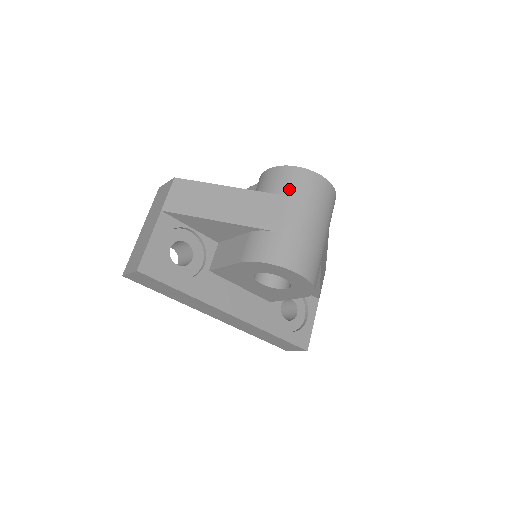
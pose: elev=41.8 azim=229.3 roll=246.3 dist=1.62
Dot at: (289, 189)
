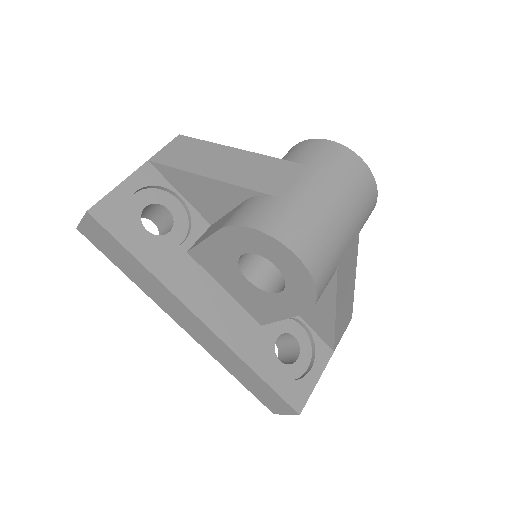
Dot at: (312, 159)
